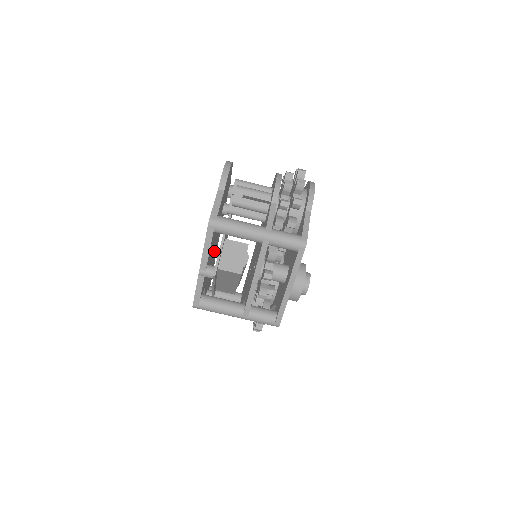
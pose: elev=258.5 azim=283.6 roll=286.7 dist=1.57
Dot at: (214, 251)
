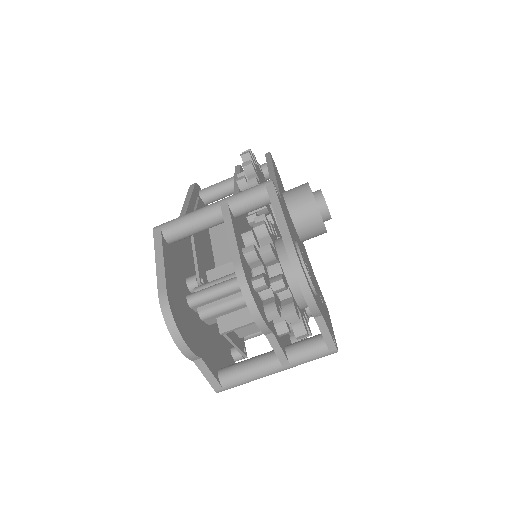
Dot at: occluded
